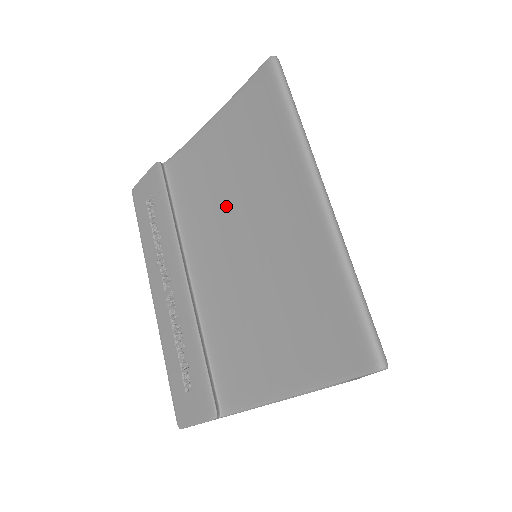
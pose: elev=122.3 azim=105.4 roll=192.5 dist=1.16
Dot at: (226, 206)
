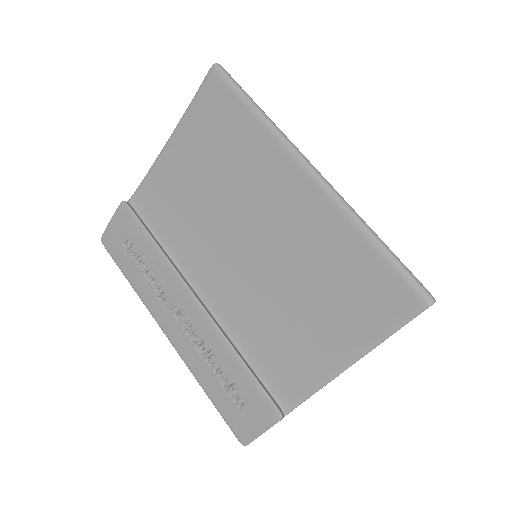
Dot at: (215, 218)
